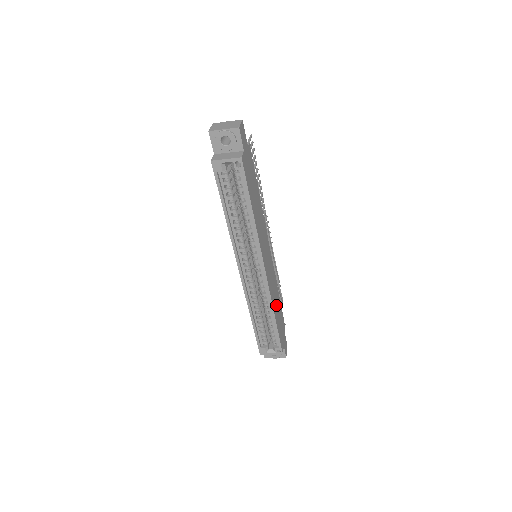
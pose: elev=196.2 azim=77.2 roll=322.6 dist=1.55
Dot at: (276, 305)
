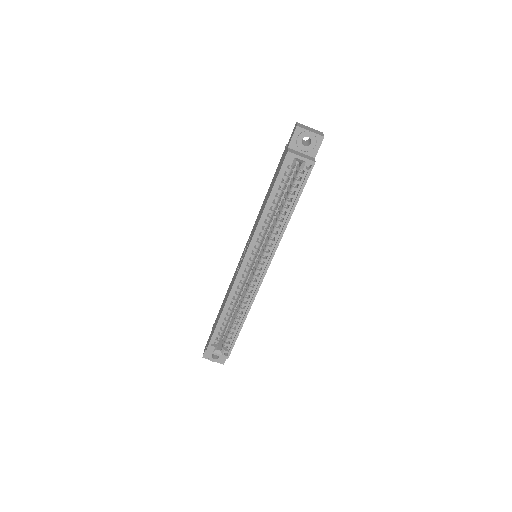
Dot at: occluded
